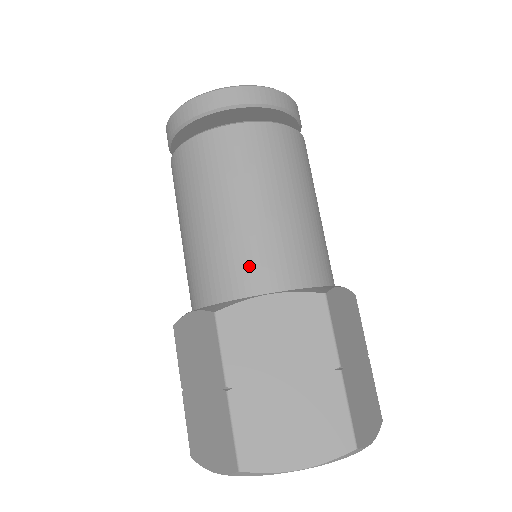
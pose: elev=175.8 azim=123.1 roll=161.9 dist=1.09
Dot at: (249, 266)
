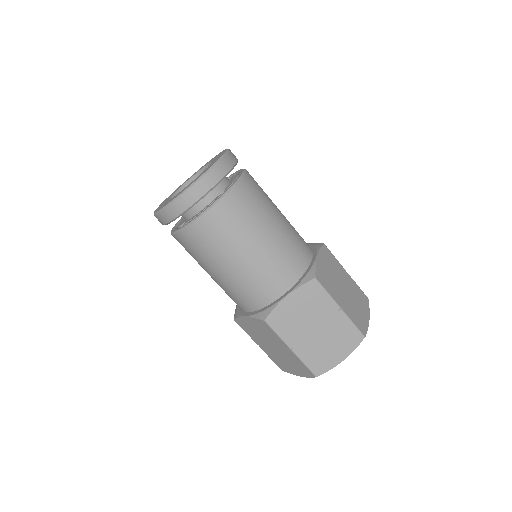
Dot at: (266, 285)
